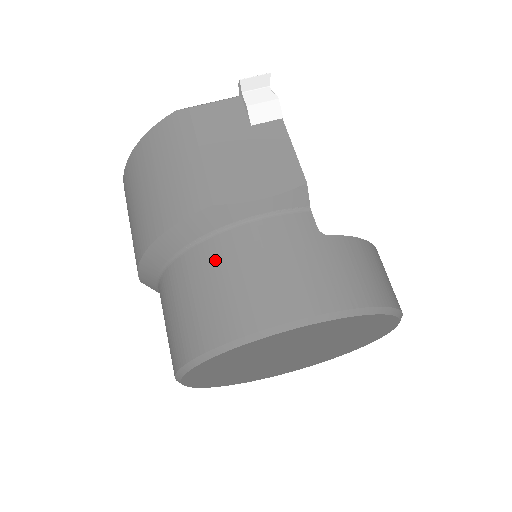
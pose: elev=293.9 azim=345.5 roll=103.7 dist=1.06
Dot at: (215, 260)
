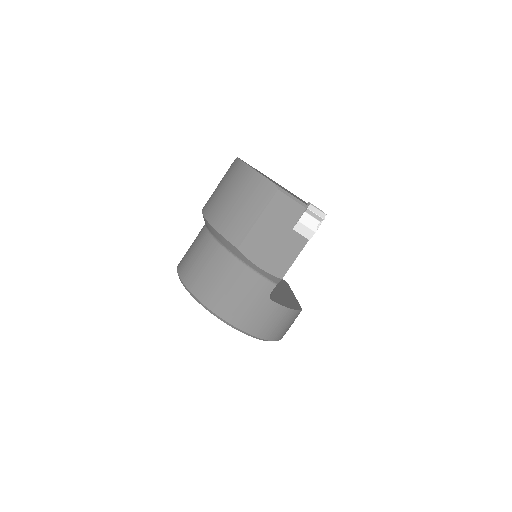
Dot at: (221, 263)
